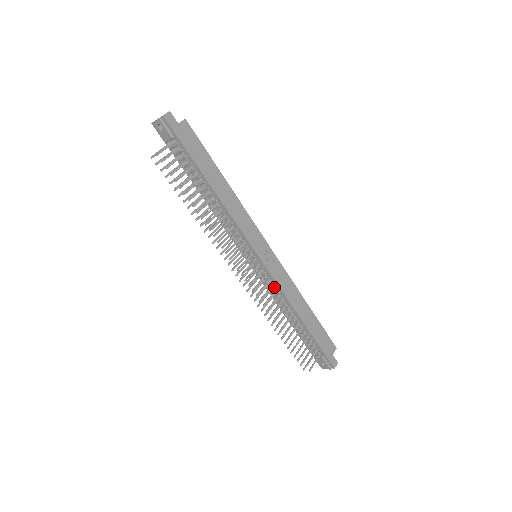
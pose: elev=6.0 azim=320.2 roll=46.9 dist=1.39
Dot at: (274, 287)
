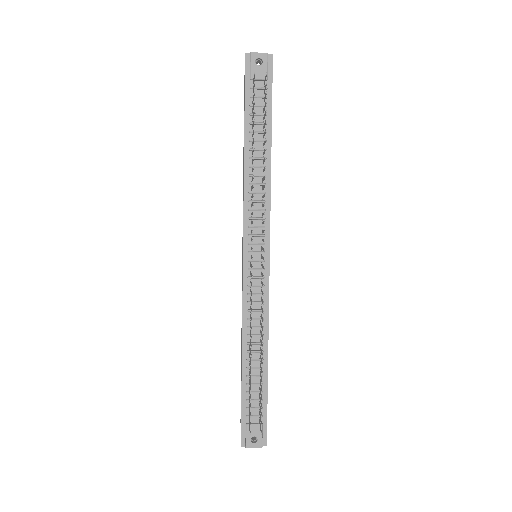
Dot at: occluded
